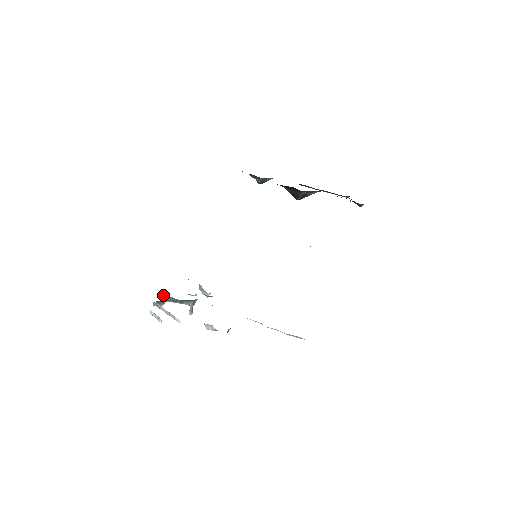
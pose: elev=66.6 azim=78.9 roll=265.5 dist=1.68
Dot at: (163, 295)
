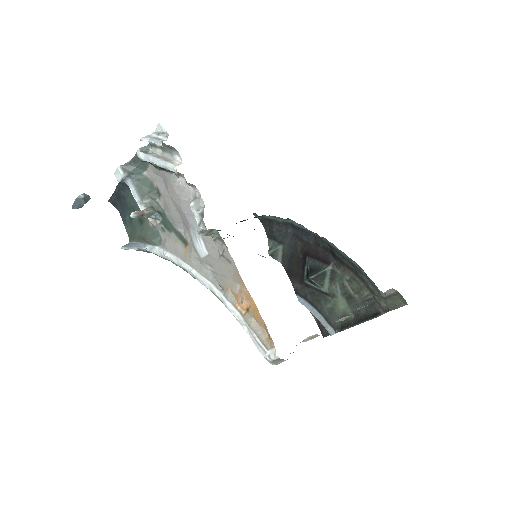
Dot at: occluded
